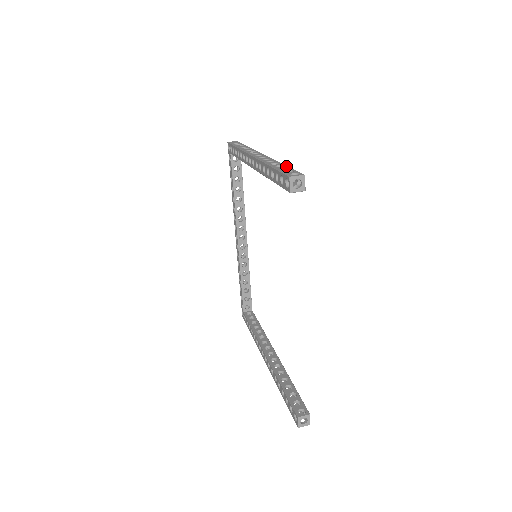
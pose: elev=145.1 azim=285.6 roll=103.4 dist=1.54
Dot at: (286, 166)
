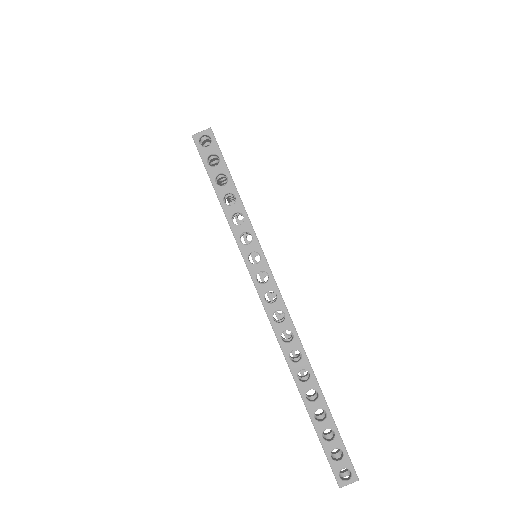
Dot at: (330, 420)
